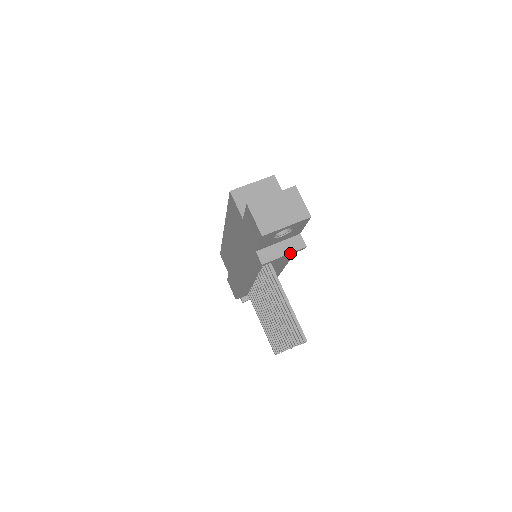
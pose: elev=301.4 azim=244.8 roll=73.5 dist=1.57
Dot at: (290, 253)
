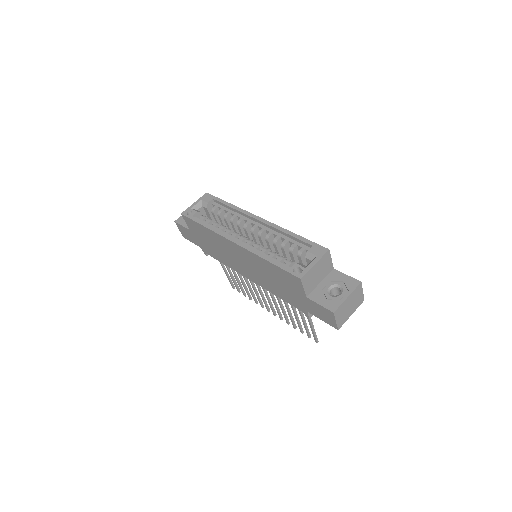
Dot at: occluded
